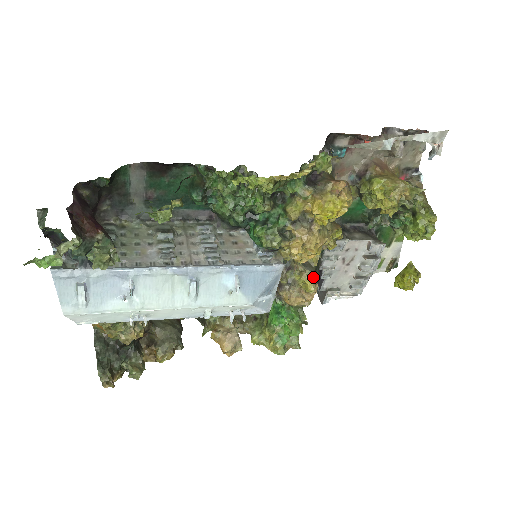
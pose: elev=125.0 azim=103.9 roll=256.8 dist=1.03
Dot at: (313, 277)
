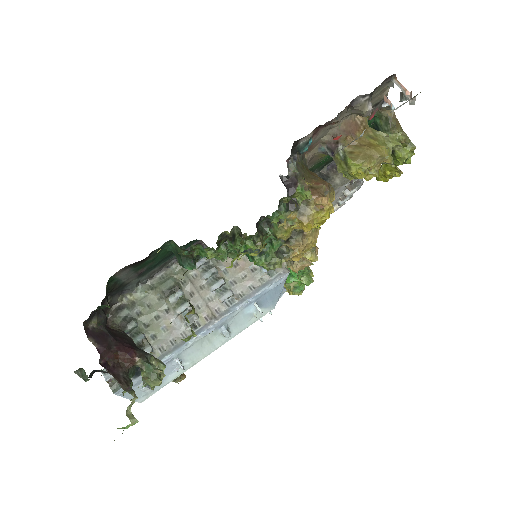
Dot at: (313, 251)
